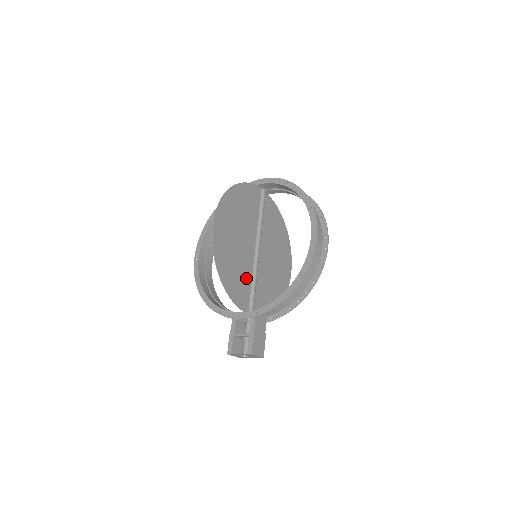
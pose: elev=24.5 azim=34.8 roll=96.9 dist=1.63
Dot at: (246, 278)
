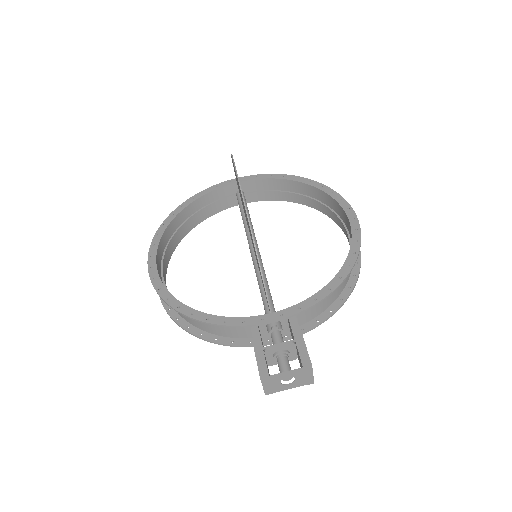
Dot at: occluded
